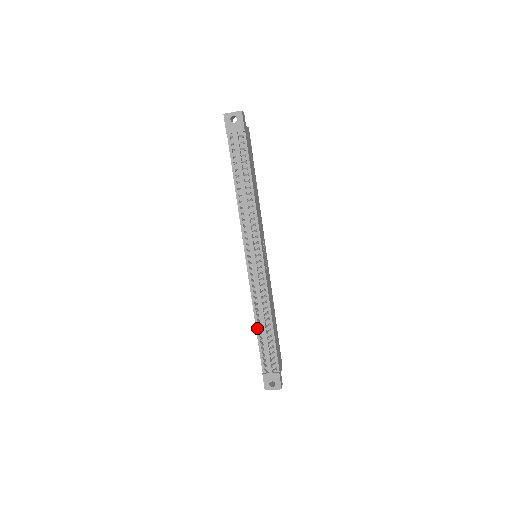
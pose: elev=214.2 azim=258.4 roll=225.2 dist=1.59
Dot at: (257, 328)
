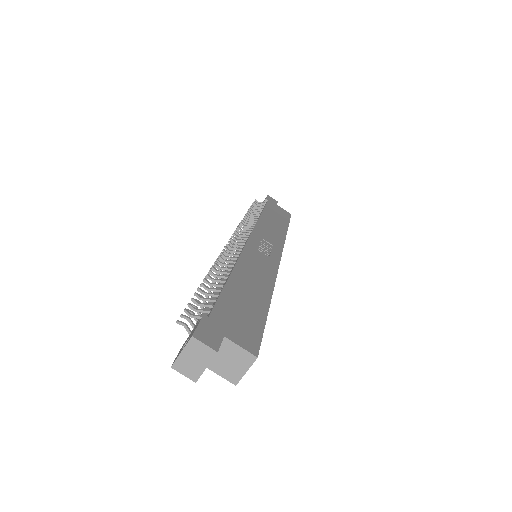
Dot at: occluded
